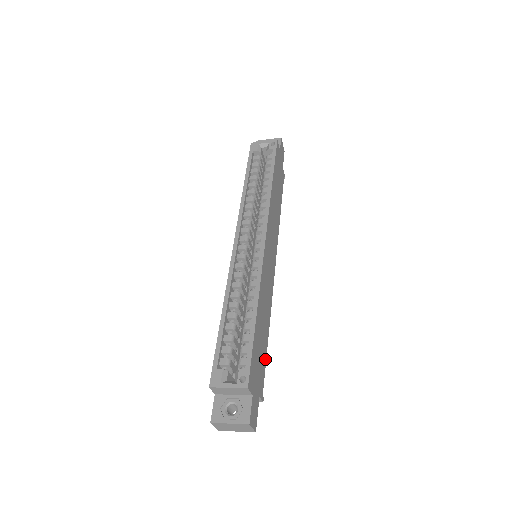
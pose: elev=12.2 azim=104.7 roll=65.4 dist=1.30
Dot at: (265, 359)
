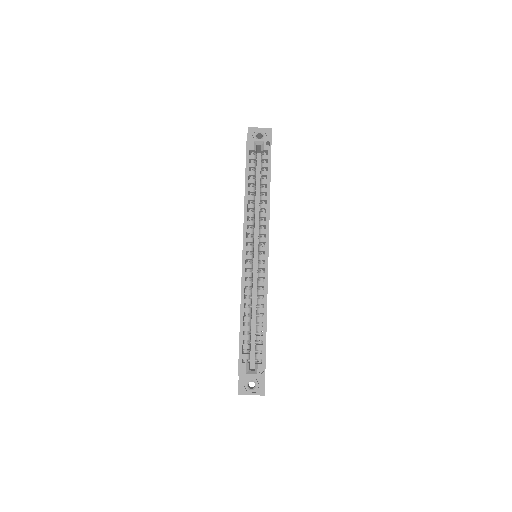
Dot at: occluded
